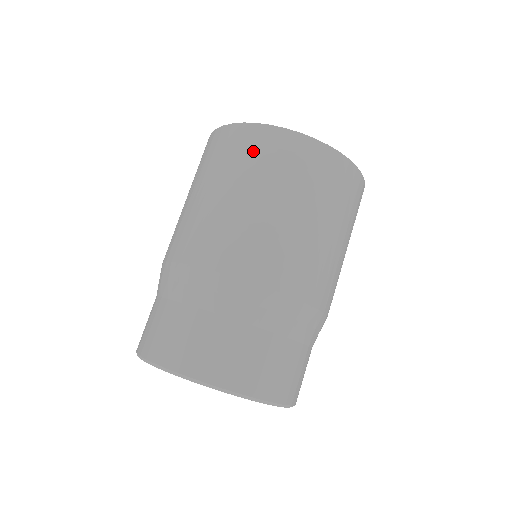
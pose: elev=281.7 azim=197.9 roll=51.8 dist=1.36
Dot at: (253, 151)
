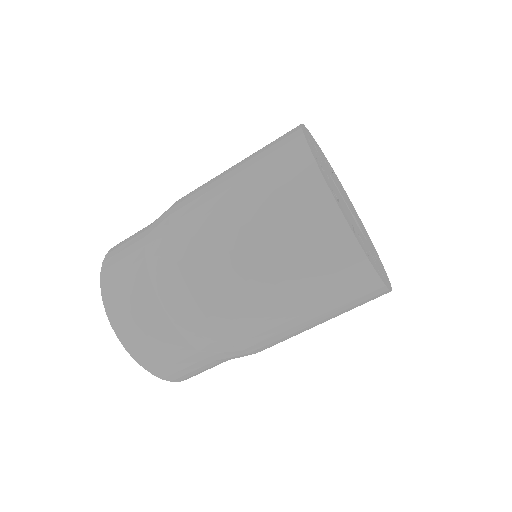
Dot at: (361, 304)
